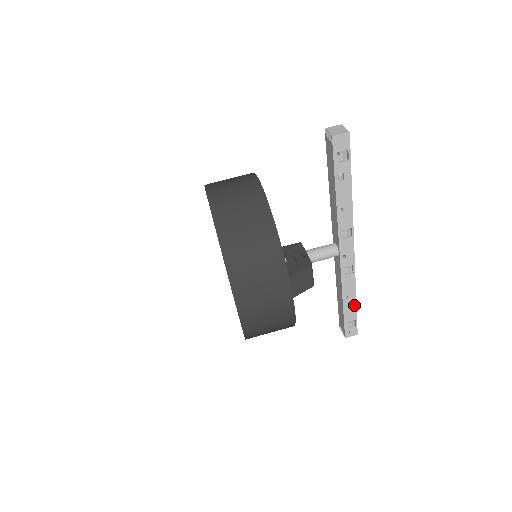
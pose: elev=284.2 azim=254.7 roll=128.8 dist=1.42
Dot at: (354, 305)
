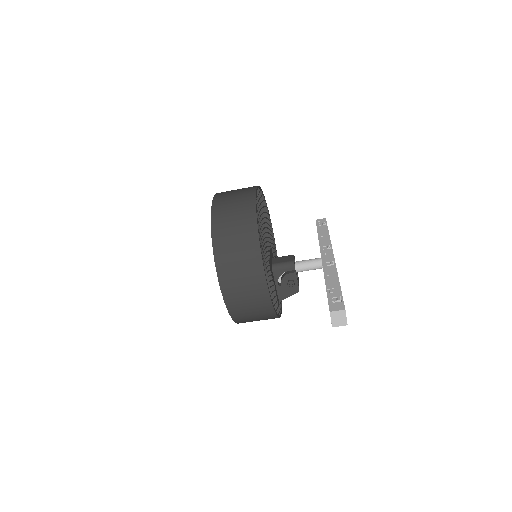
Dot at: occluded
